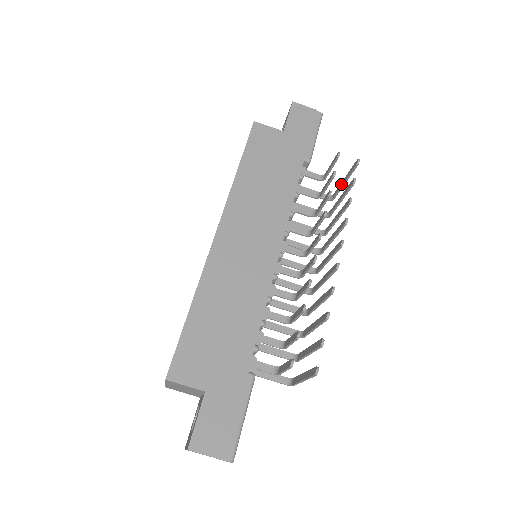
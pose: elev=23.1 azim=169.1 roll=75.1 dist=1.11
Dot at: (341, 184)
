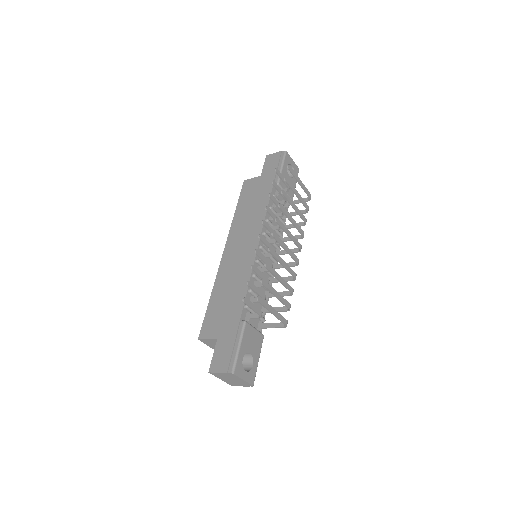
Dot at: (301, 186)
